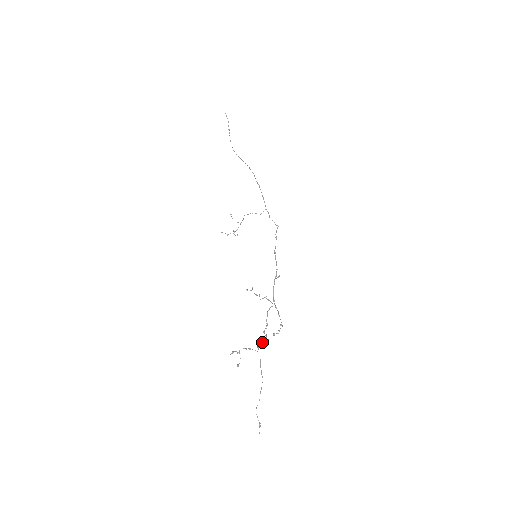
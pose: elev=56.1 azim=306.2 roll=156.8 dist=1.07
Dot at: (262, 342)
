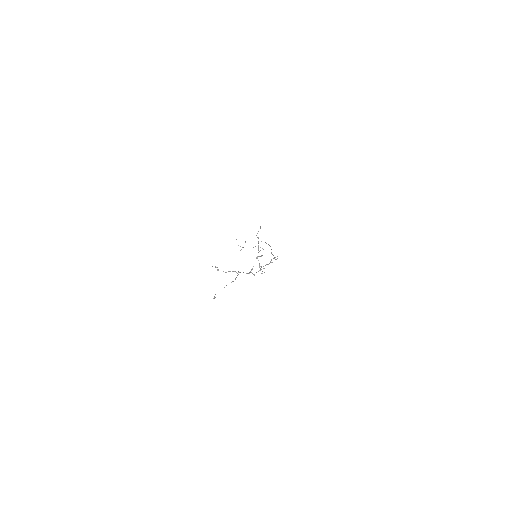
Dot at: (243, 272)
